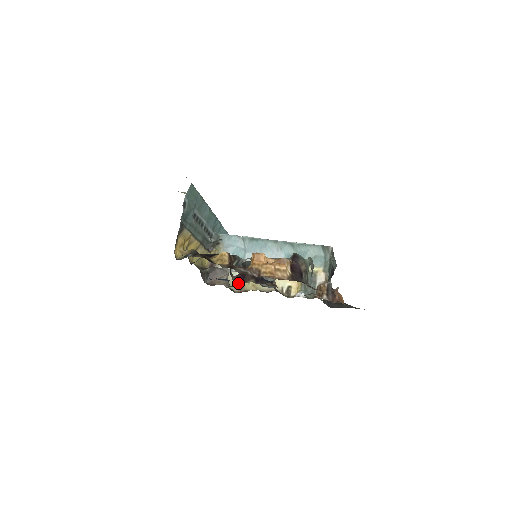
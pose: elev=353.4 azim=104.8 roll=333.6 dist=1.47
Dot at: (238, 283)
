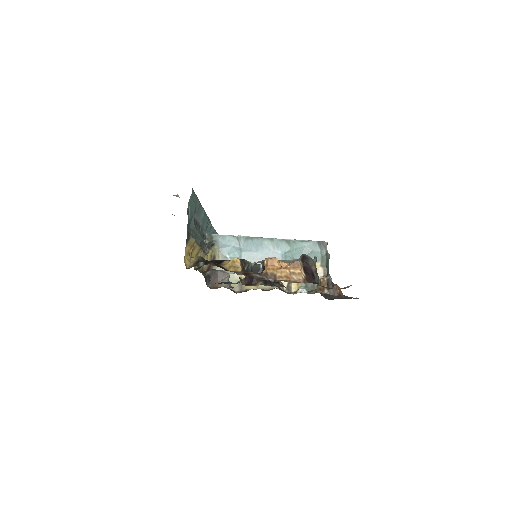
Dot at: (238, 283)
